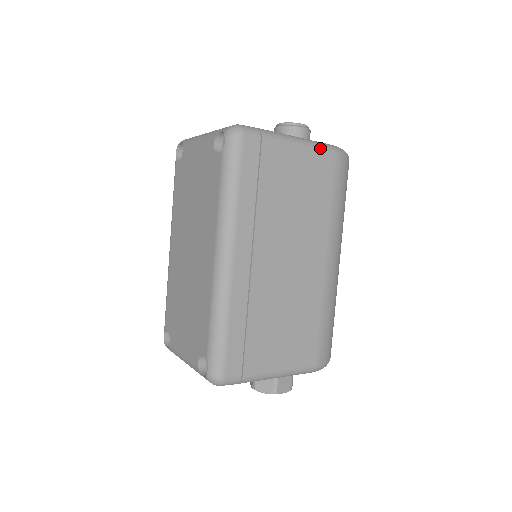
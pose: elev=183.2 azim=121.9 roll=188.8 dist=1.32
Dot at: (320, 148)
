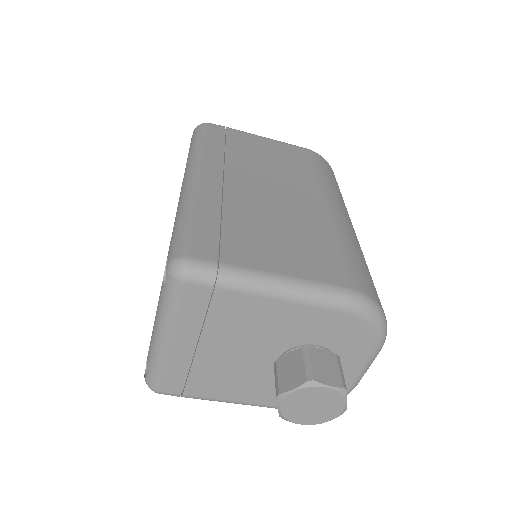
Dot at: (290, 144)
